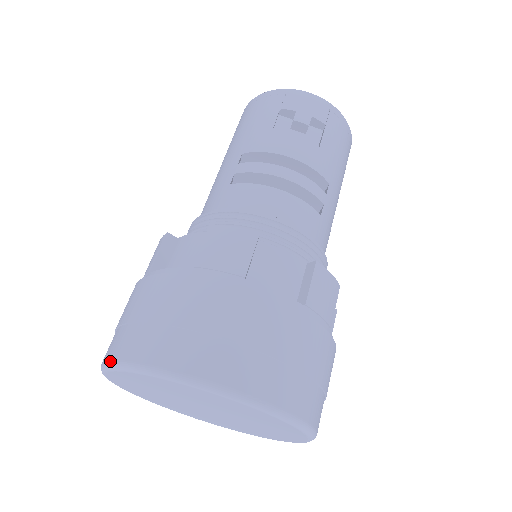
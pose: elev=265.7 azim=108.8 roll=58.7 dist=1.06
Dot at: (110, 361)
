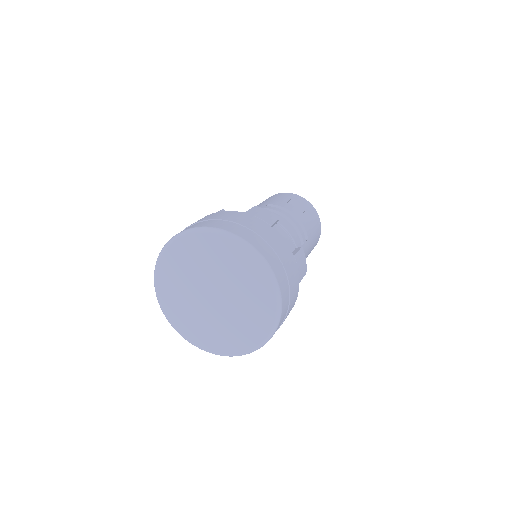
Dot at: (187, 229)
